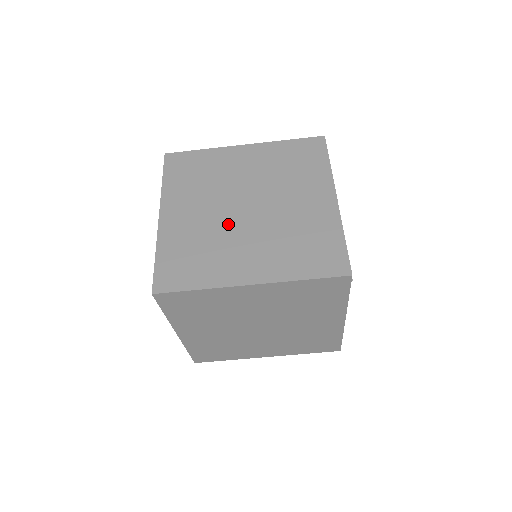
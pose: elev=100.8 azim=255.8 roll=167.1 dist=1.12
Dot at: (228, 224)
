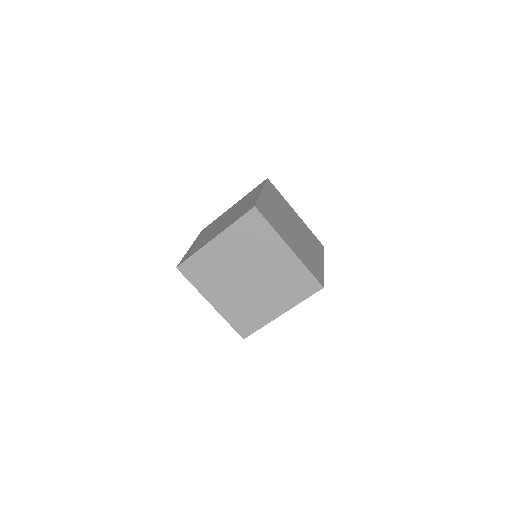
Dot at: (286, 224)
